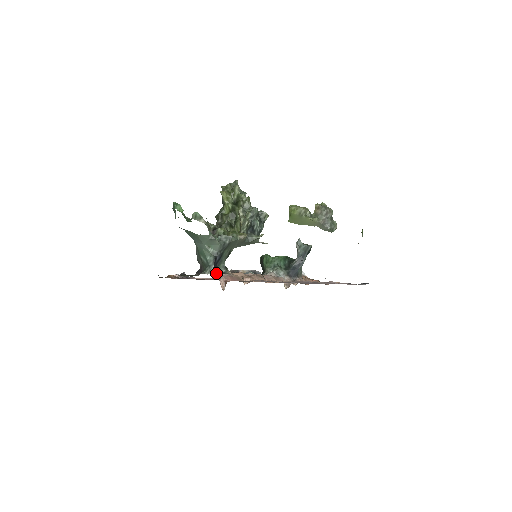
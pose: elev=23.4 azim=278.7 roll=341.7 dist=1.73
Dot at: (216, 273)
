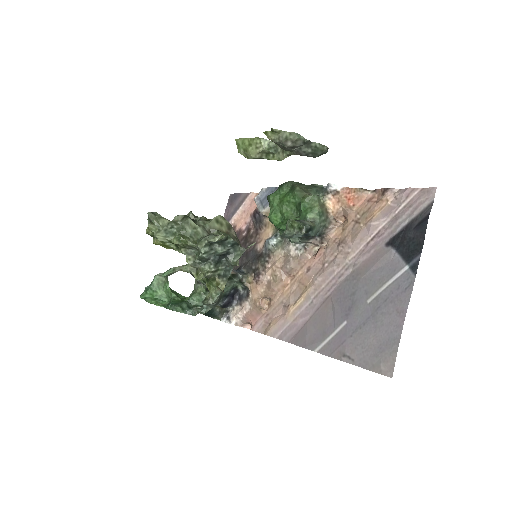
Dot at: (235, 318)
